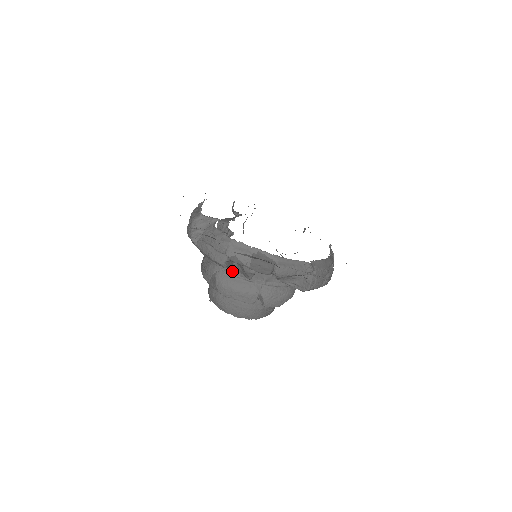
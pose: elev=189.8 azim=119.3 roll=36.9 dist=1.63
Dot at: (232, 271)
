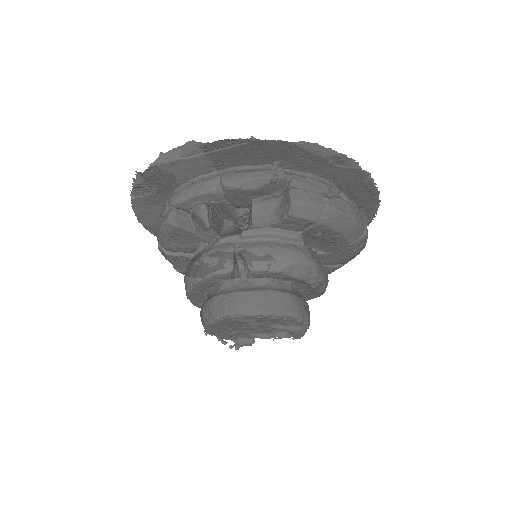
Dot at: occluded
